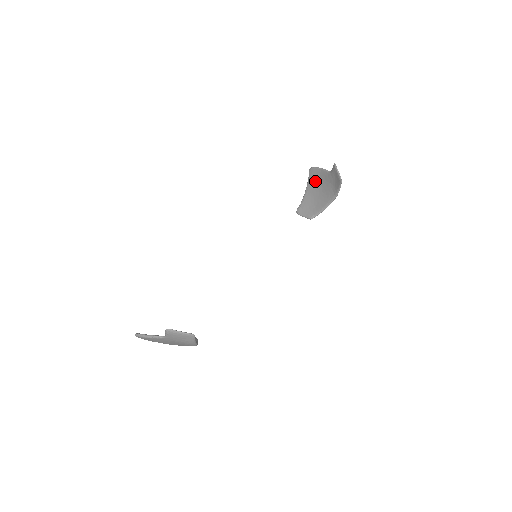
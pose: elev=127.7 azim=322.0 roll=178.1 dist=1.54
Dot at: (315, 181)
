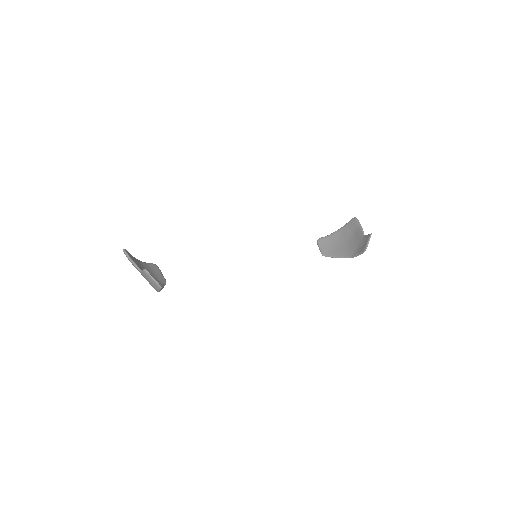
Dot at: (349, 230)
